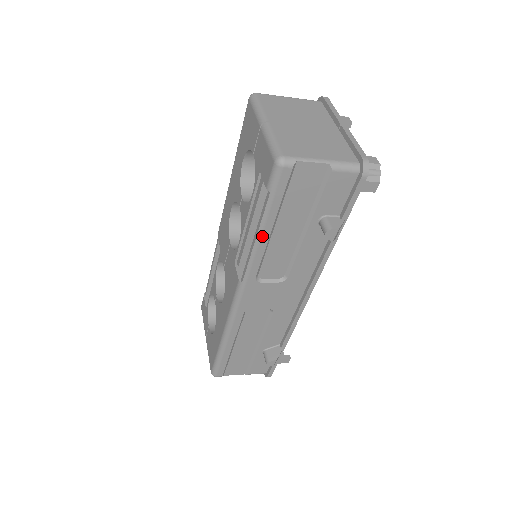
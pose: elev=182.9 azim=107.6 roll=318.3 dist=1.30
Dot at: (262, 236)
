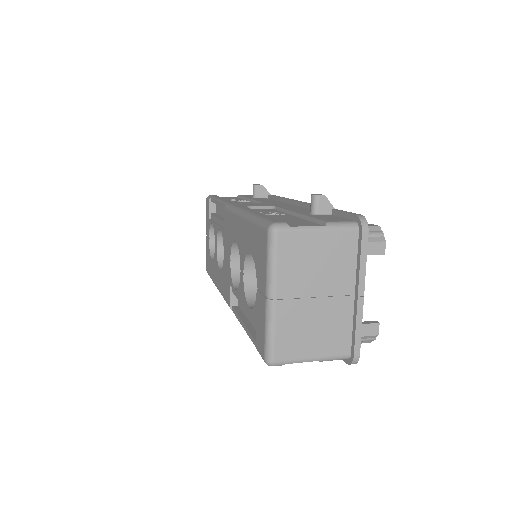
Dot at: occluded
